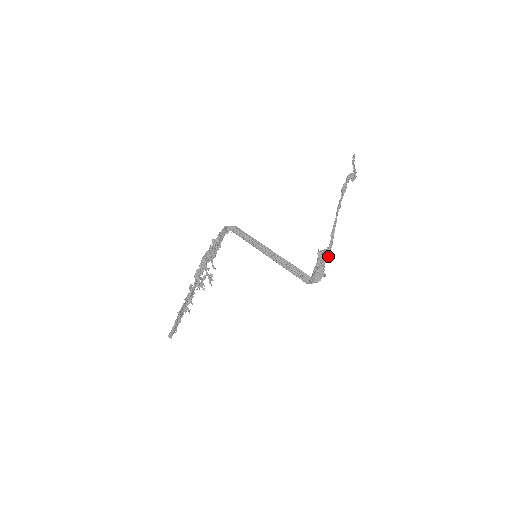
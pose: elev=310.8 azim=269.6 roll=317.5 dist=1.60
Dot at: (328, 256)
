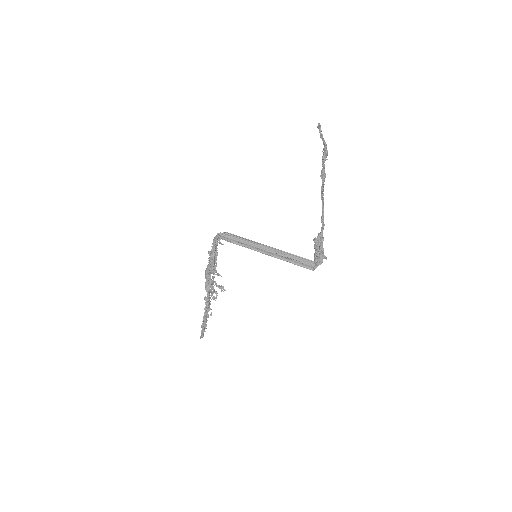
Dot at: (323, 239)
